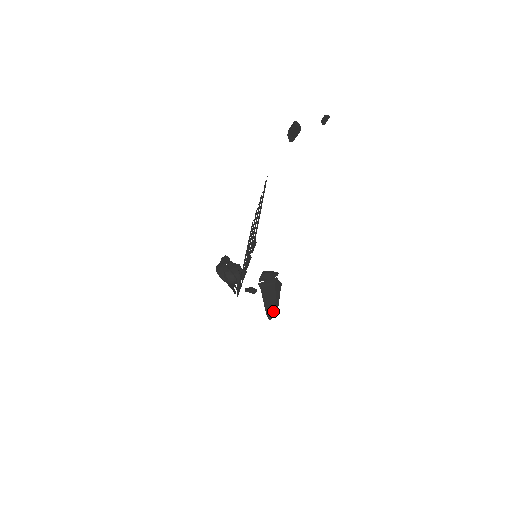
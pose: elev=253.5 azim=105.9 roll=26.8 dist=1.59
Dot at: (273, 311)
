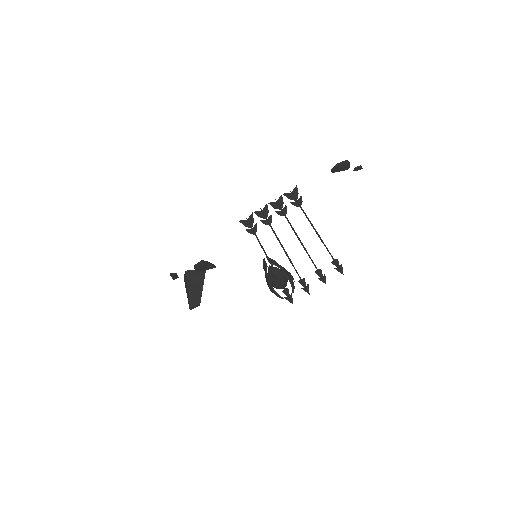
Dot at: (198, 302)
